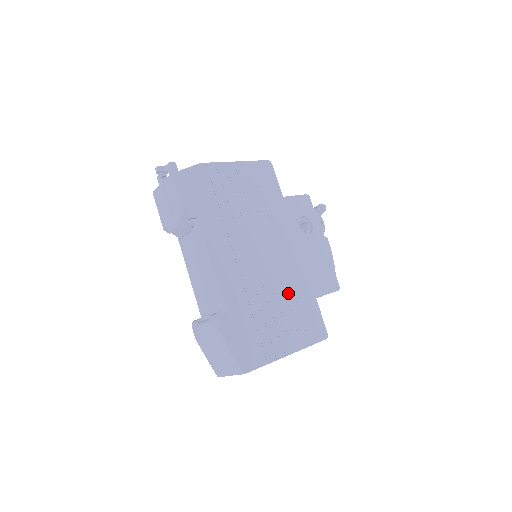
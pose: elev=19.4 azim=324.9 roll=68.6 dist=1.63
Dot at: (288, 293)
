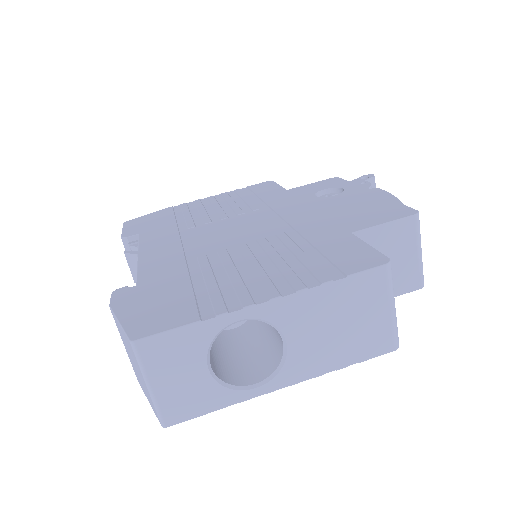
Dot at: (281, 244)
